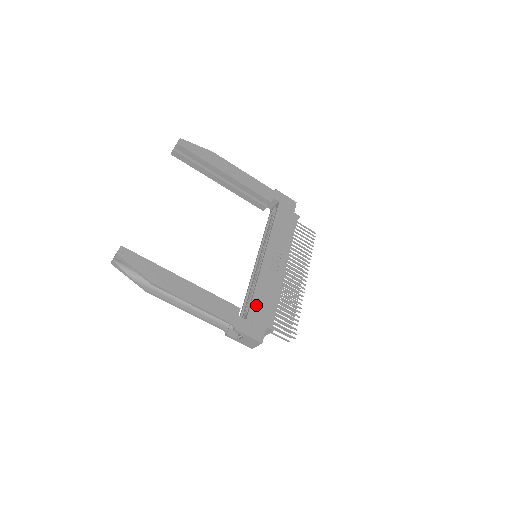
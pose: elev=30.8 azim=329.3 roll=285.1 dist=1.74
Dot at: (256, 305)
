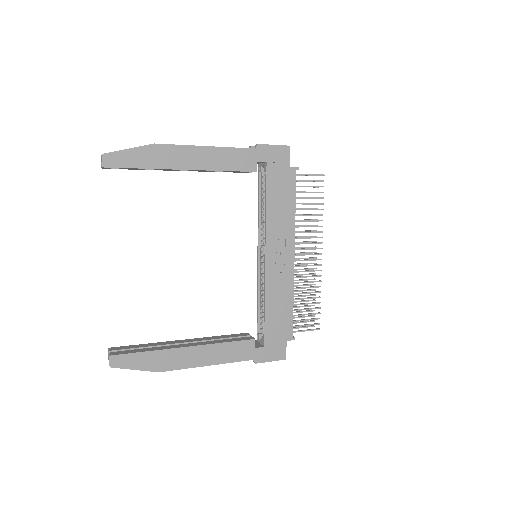
Dot at: (270, 325)
